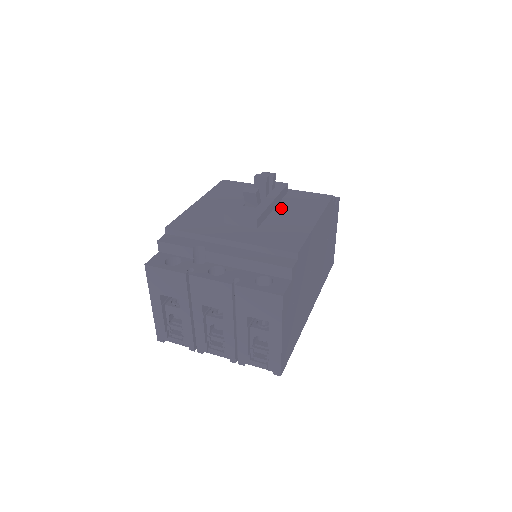
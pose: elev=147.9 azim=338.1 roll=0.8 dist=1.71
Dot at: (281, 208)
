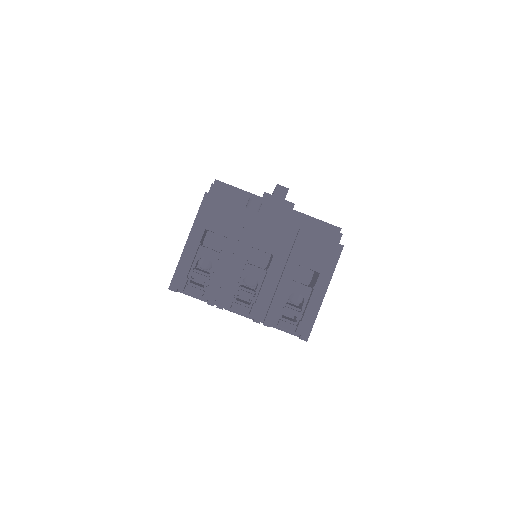
Dot at: occluded
